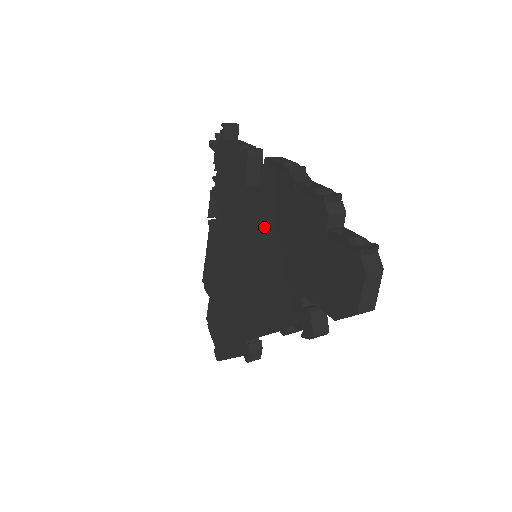
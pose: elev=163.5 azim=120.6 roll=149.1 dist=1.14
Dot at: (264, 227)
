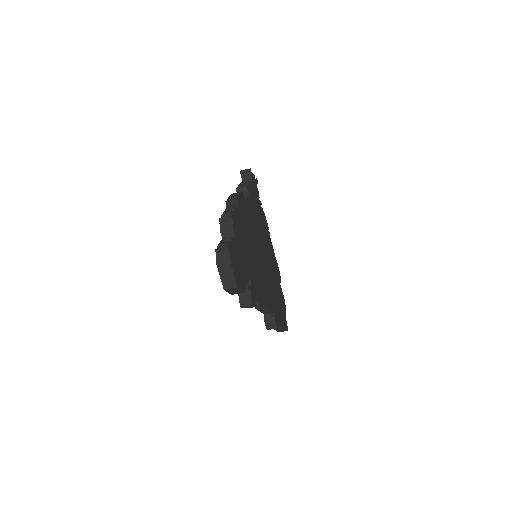
Dot at: occluded
